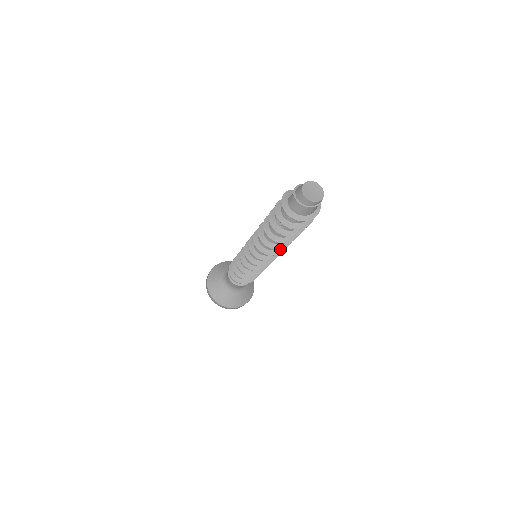
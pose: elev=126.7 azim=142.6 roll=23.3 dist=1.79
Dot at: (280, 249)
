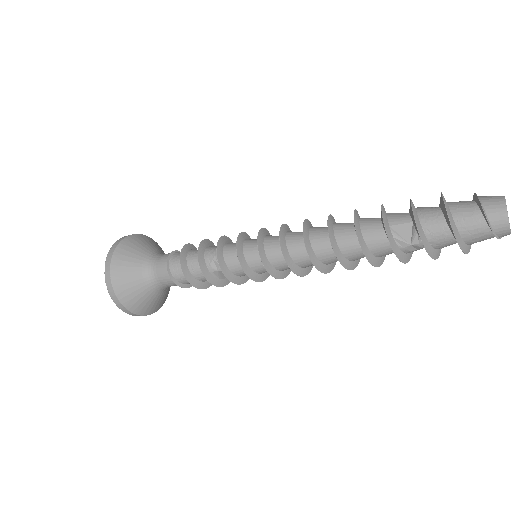
Dot at: occluded
